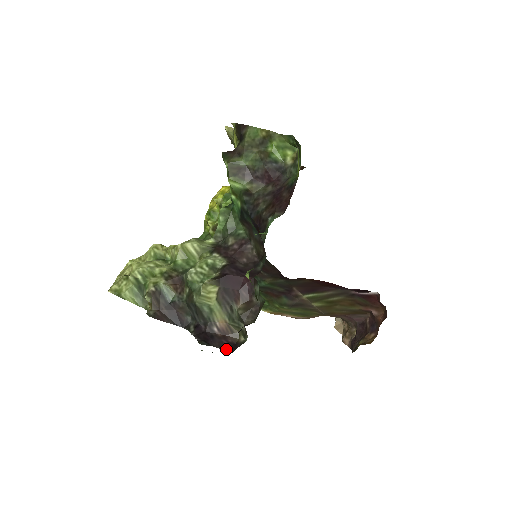
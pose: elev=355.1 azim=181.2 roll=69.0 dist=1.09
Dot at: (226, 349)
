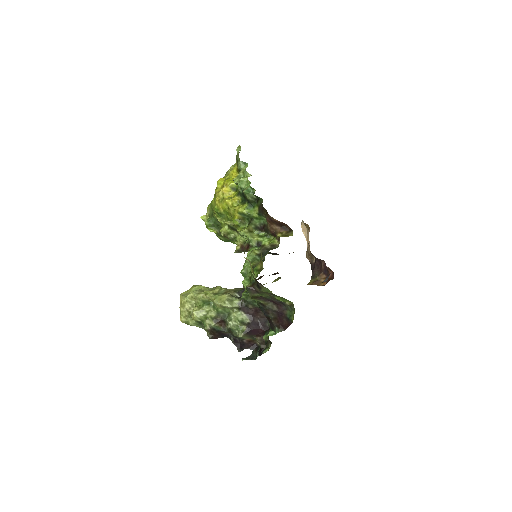
Dot at: (251, 348)
